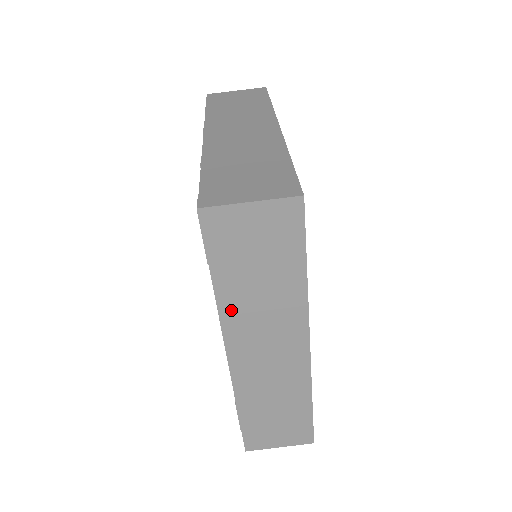
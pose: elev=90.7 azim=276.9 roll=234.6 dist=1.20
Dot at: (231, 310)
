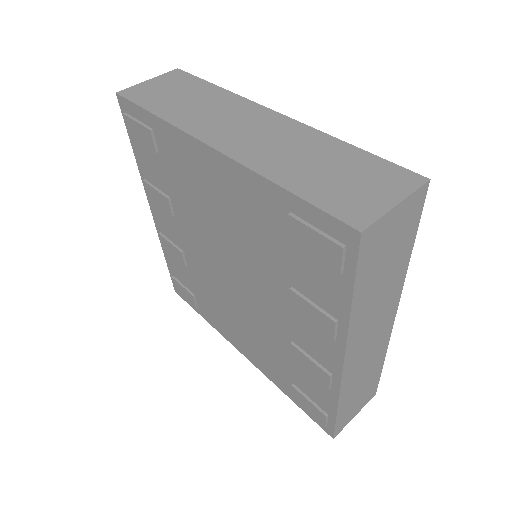
Dot at: (182, 120)
